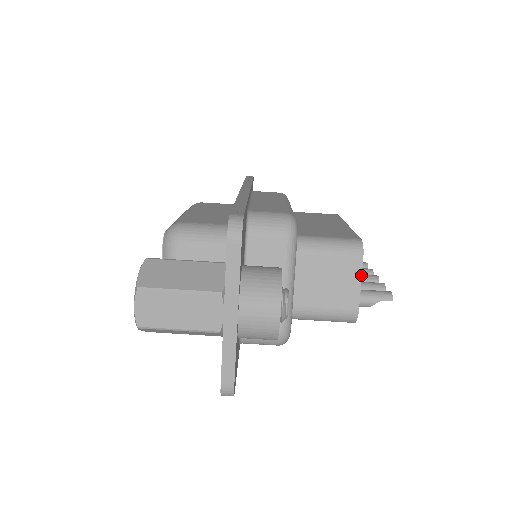
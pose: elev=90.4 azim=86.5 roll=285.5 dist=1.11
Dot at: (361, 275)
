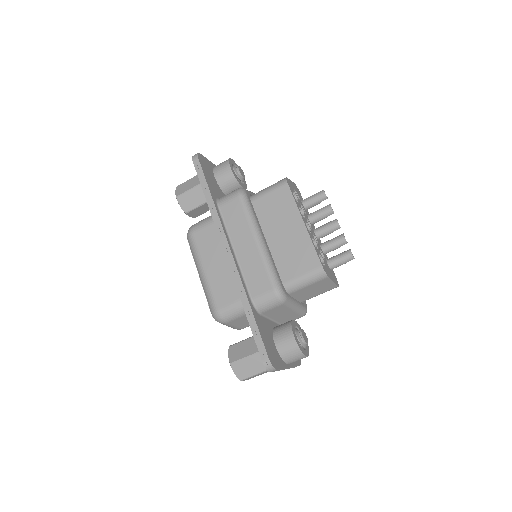
Dot at: (331, 281)
